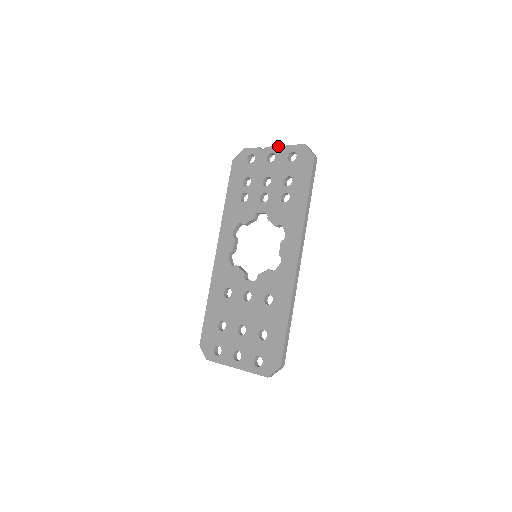
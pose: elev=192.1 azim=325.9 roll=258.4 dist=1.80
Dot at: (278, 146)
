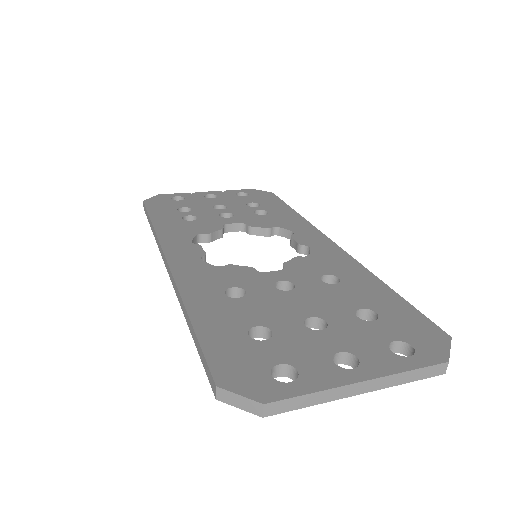
Dot at: (215, 191)
